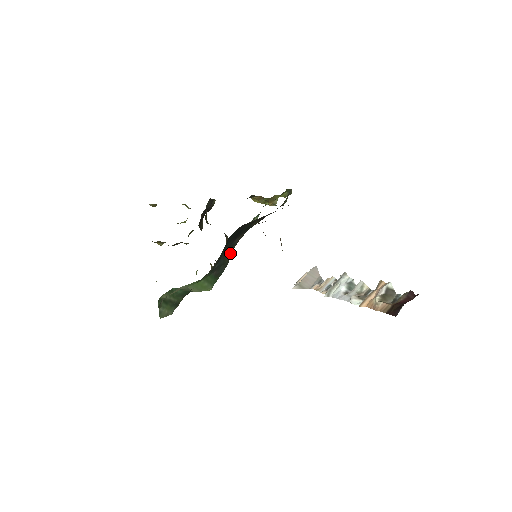
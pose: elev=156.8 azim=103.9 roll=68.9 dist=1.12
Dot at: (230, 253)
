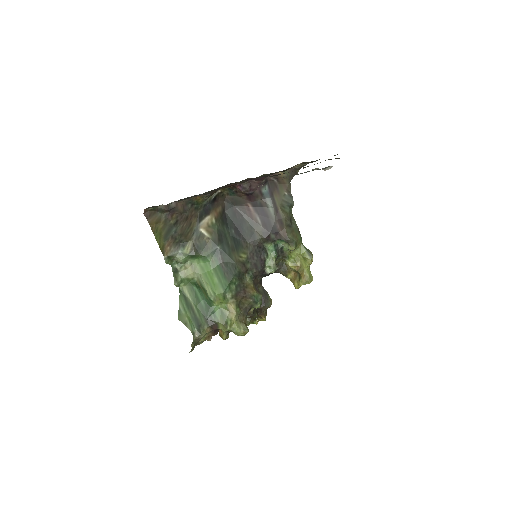
Dot at: (238, 254)
